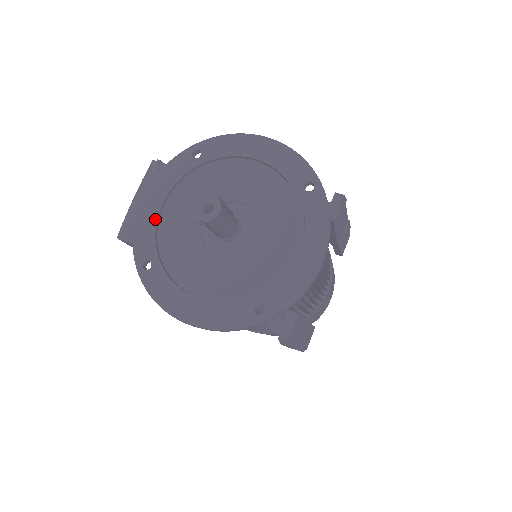
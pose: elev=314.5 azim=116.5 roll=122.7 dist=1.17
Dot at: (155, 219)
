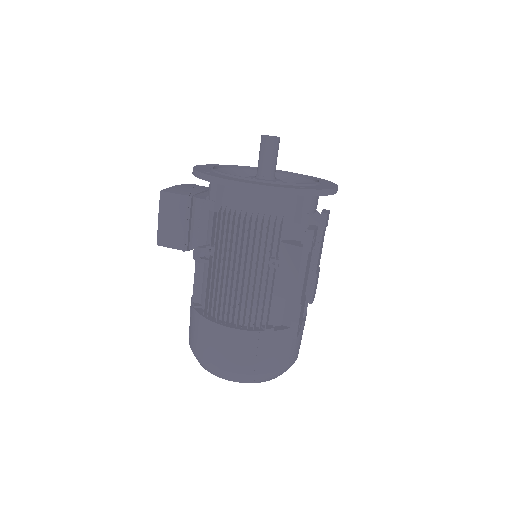
Dot at: (212, 166)
